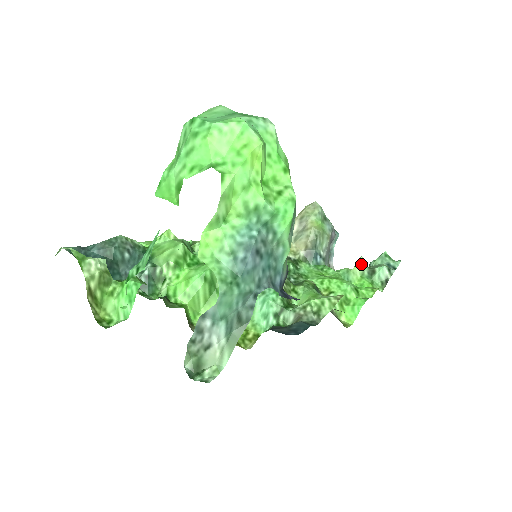
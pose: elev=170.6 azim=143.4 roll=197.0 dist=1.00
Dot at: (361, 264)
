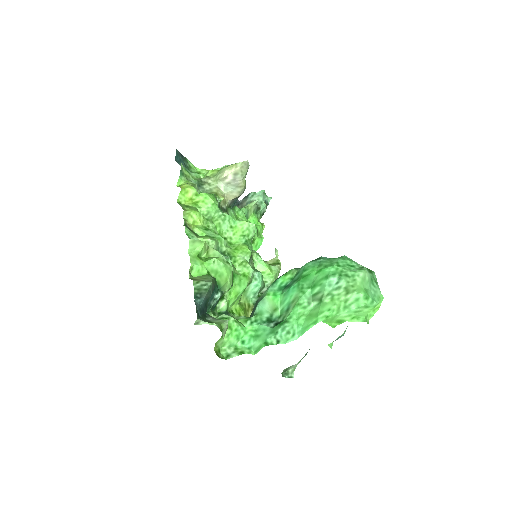
Dot at: (255, 205)
